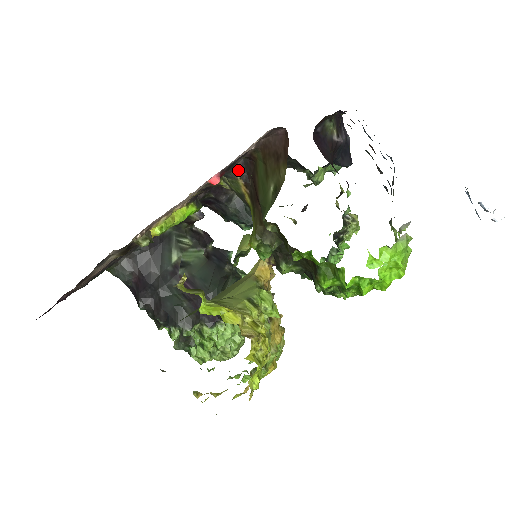
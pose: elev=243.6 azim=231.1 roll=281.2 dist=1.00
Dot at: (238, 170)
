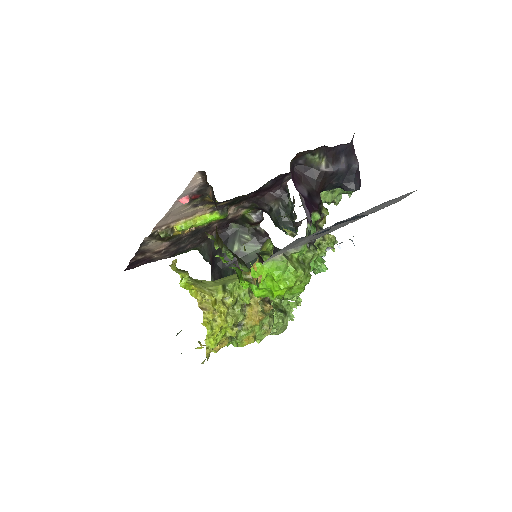
Dot at: (211, 194)
